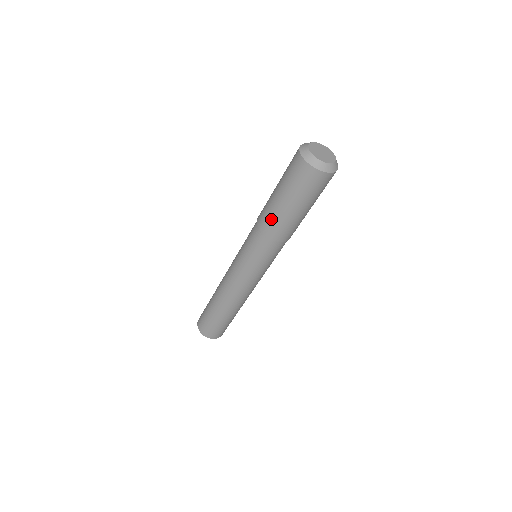
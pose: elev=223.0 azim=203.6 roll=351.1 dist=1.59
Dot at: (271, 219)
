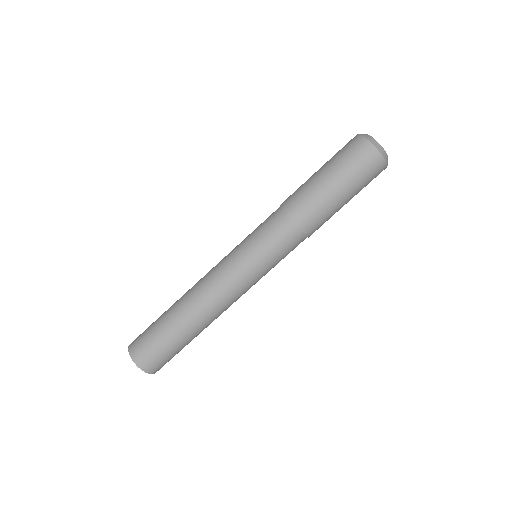
Dot at: (296, 190)
